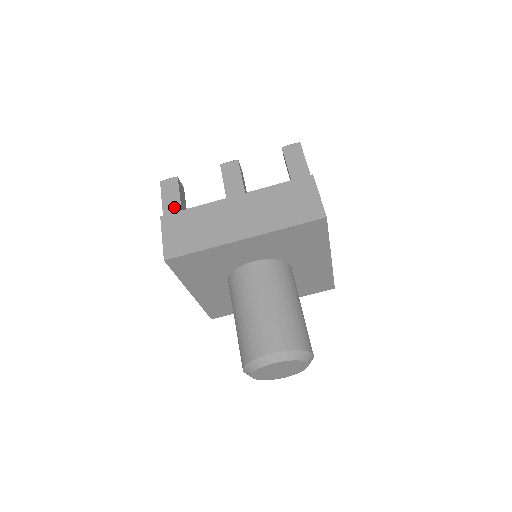
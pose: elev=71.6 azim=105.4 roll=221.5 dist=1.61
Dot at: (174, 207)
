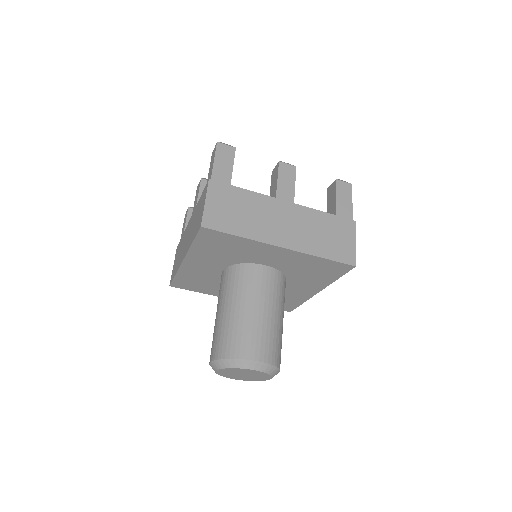
Dot at: (224, 177)
